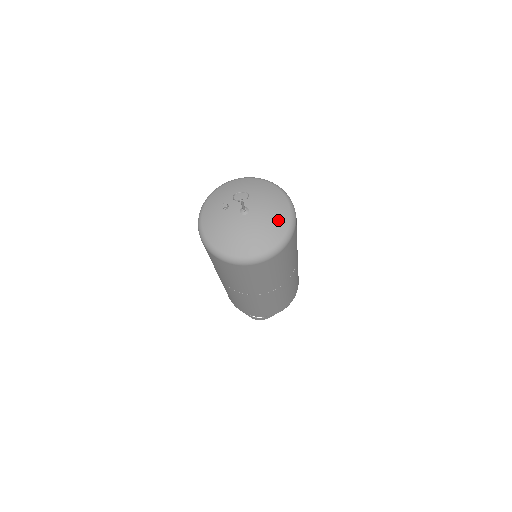
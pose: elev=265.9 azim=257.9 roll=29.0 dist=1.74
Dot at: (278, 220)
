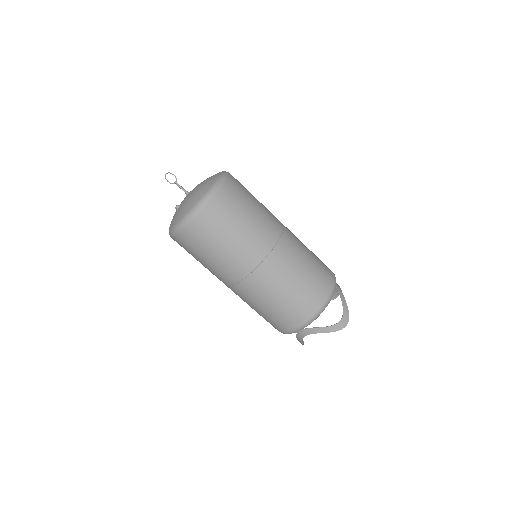
Dot at: occluded
